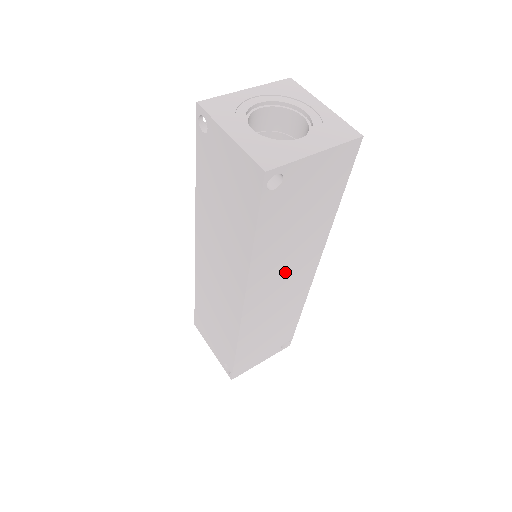
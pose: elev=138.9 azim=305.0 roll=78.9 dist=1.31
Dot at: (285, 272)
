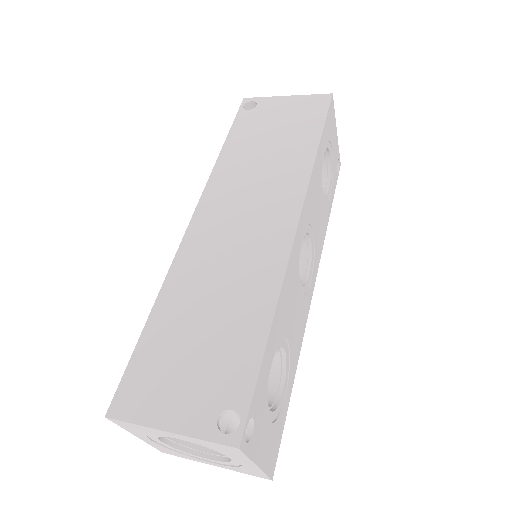
Dot at: (250, 200)
